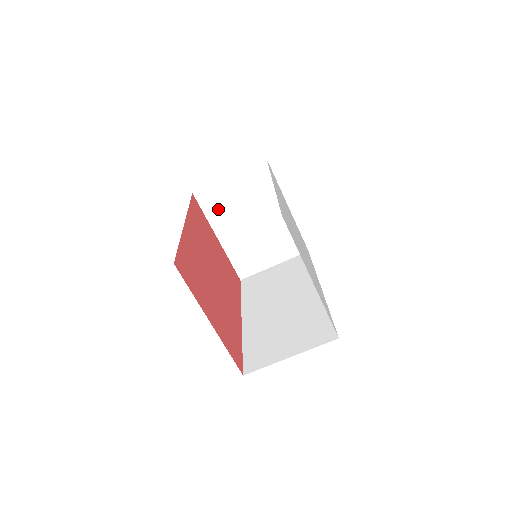
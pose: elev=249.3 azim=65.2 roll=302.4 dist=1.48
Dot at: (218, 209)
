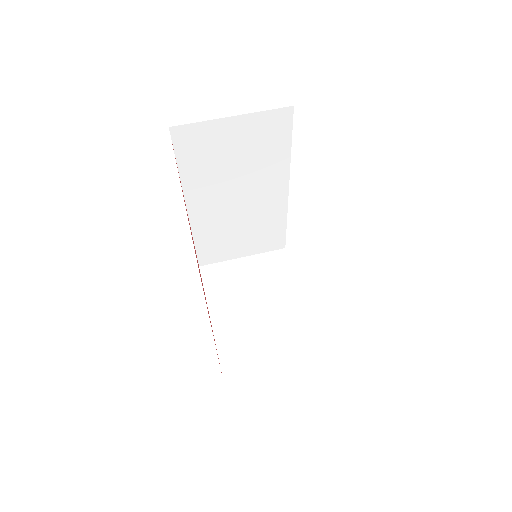
Dot at: (221, 287)
